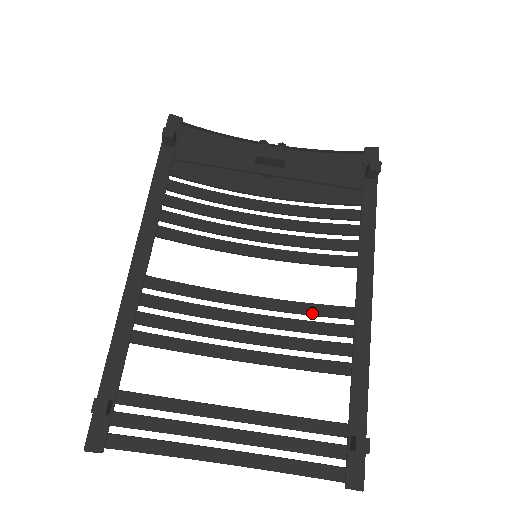
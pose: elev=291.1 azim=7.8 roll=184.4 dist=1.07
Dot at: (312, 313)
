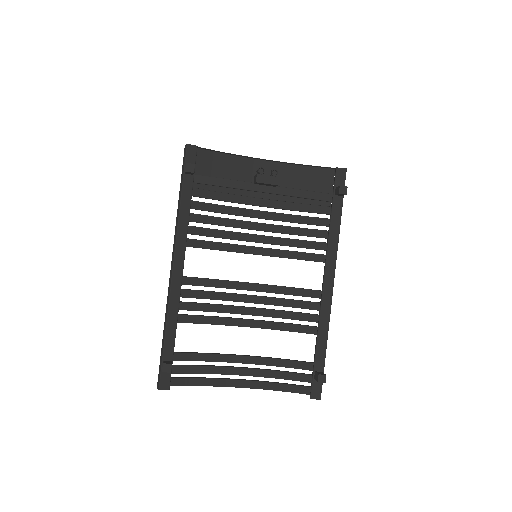
Dot at: (294, 294)
